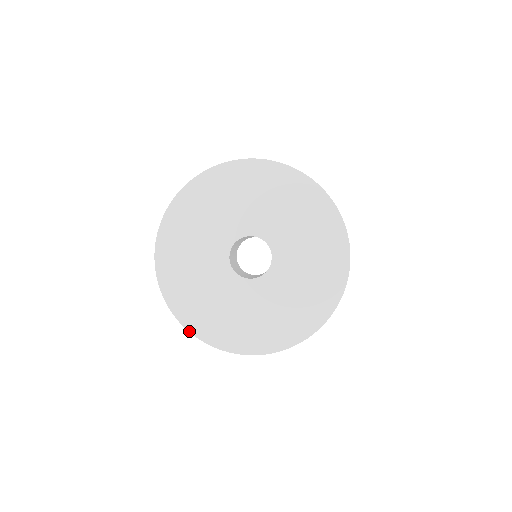
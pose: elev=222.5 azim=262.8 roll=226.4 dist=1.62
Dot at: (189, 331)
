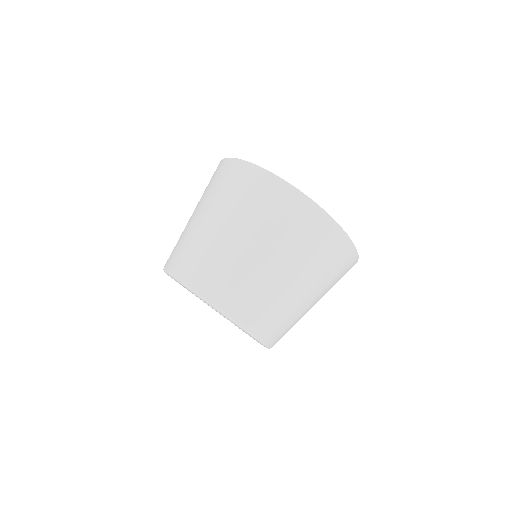
Dot at: (240, 159)
